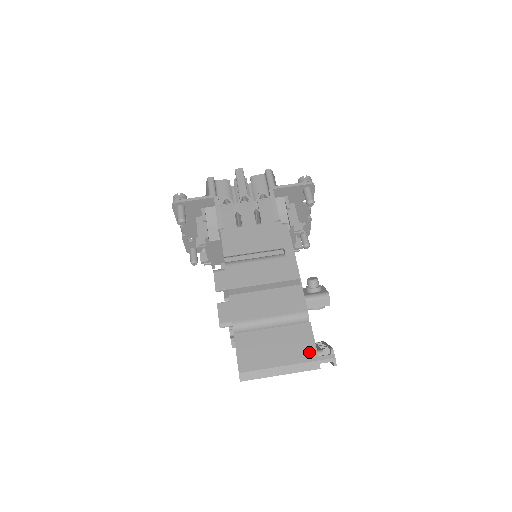
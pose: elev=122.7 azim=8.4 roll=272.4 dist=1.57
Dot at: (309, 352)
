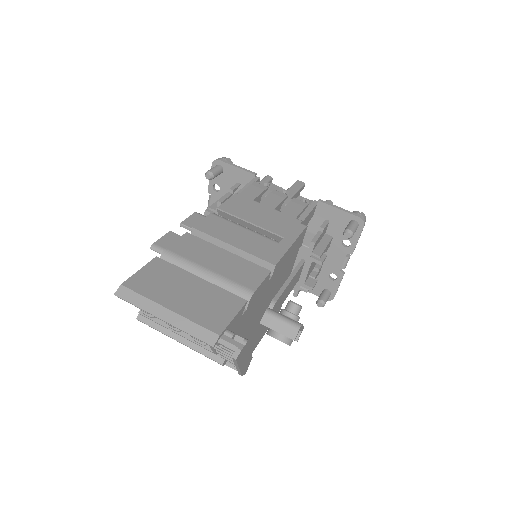
Dot at: (216, 321)
